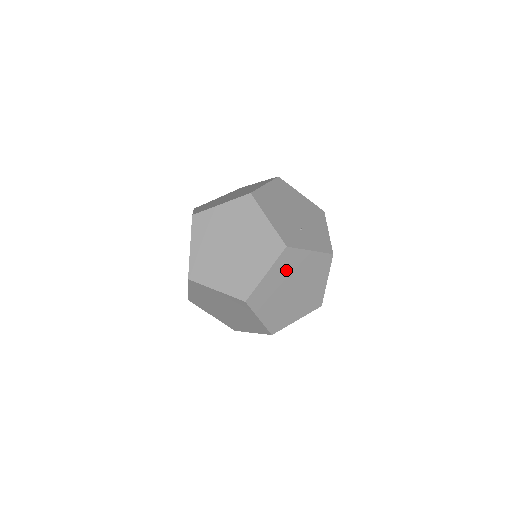
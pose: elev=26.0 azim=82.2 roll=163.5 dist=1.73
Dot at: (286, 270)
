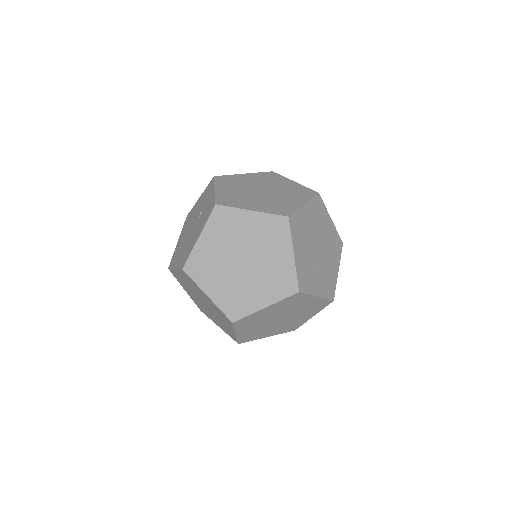
Dot at: (285, 306)
